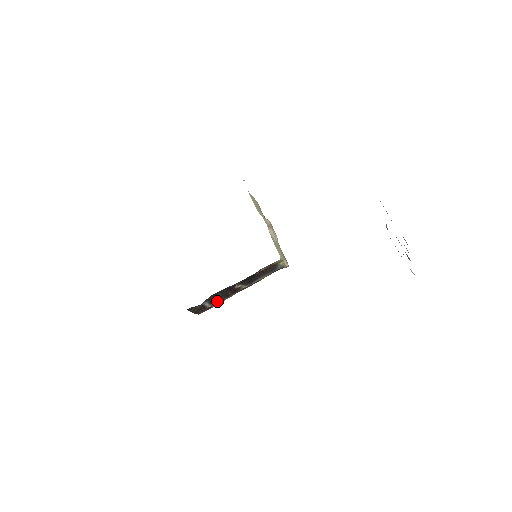
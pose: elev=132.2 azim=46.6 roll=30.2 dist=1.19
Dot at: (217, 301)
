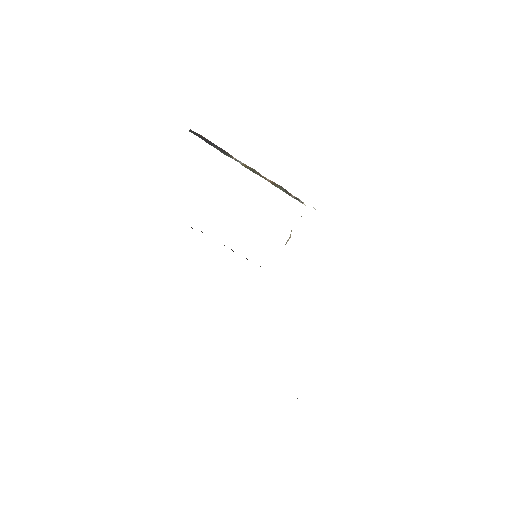
Dot at: occluded
